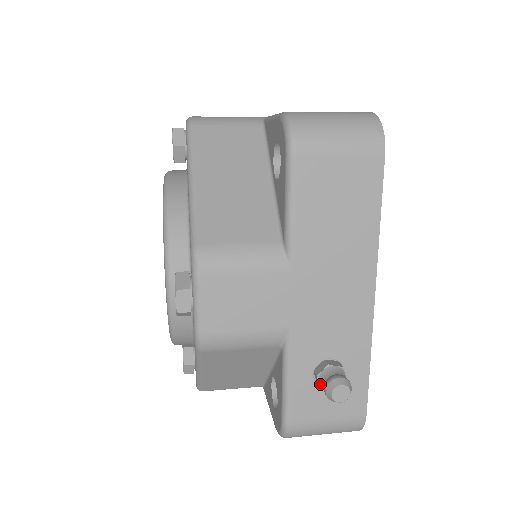
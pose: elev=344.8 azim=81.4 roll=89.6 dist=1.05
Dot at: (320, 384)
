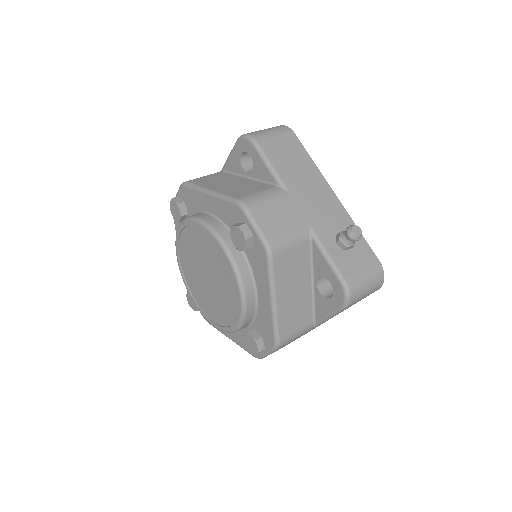
Dot at: (344, 242)
